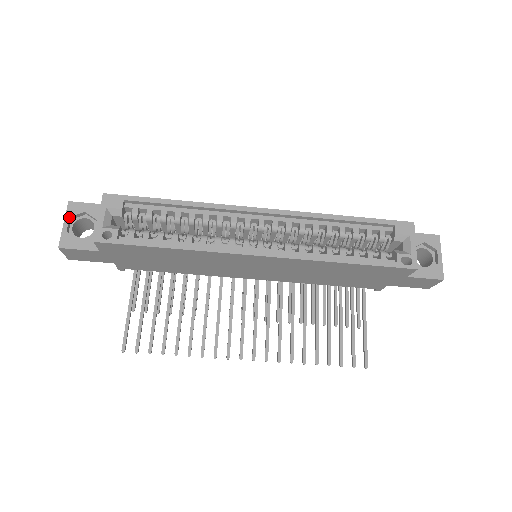
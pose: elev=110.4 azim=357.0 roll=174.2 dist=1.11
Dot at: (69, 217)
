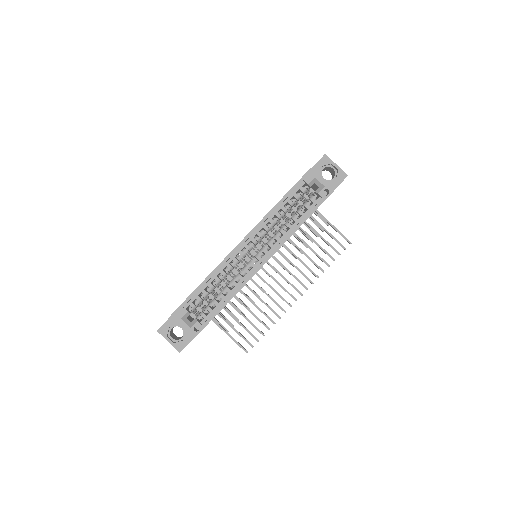
Dot at: (166, 337)
